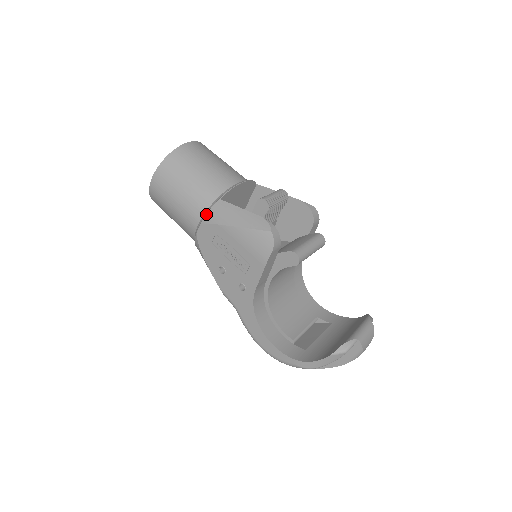
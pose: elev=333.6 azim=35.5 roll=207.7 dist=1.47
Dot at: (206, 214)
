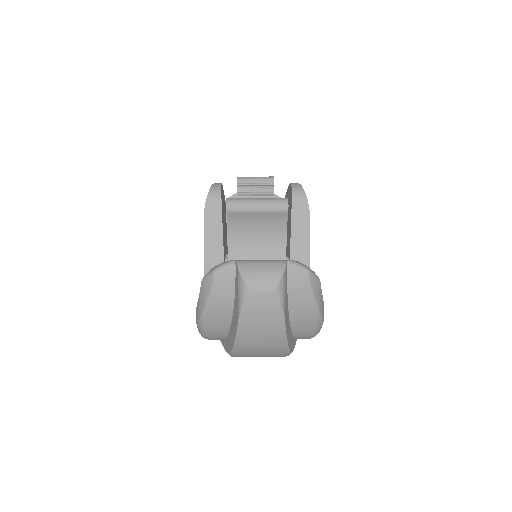
Dot at: occluded
